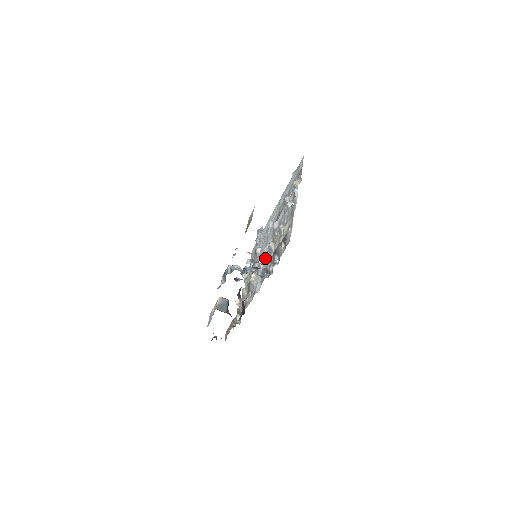
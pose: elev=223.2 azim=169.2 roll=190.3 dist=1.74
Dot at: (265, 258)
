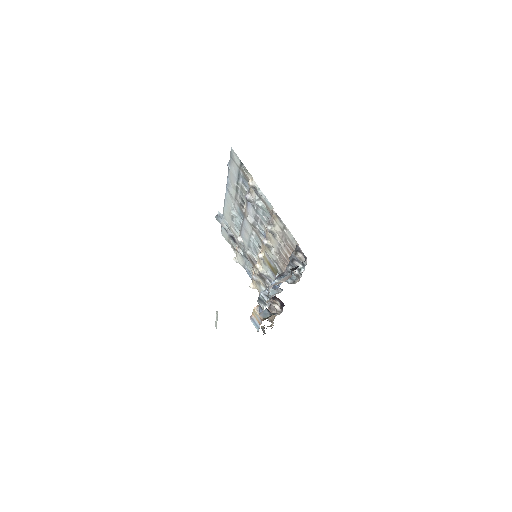
Dot at: (264, 252)
